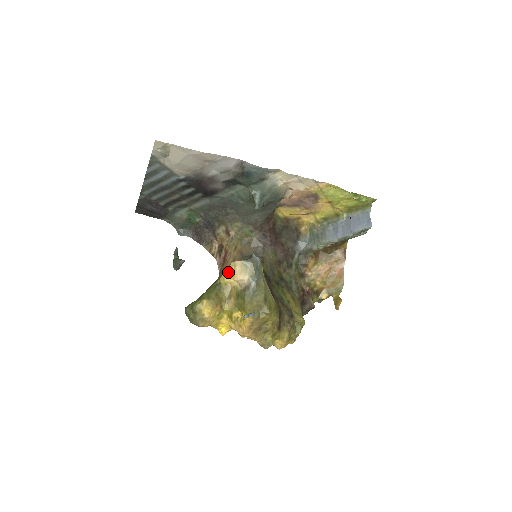
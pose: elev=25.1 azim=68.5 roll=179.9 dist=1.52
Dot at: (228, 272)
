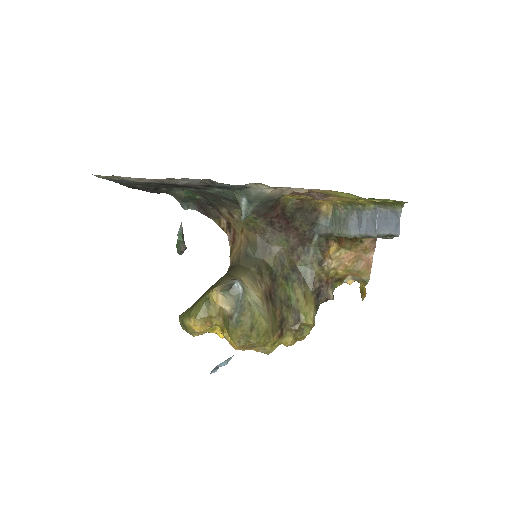
Dot at: (212, 295)
